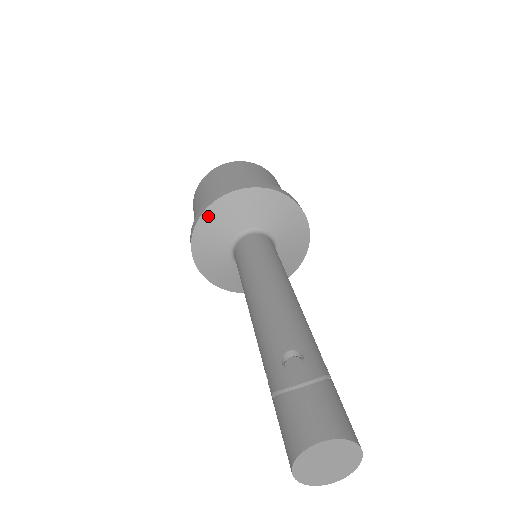
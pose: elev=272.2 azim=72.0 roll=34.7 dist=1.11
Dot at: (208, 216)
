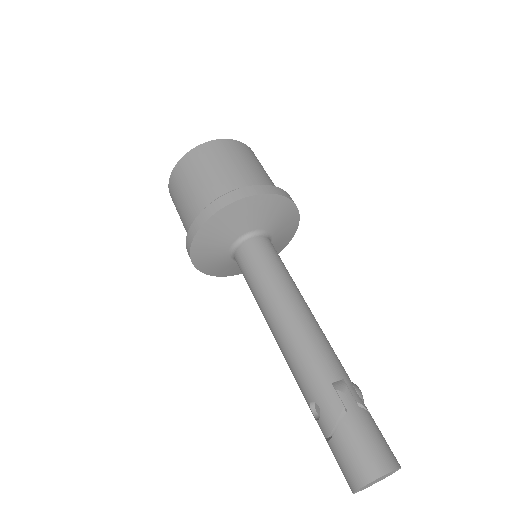
Dot at: (201, 267)
